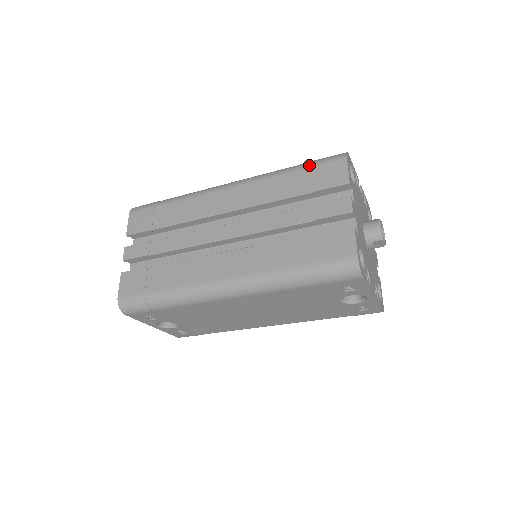
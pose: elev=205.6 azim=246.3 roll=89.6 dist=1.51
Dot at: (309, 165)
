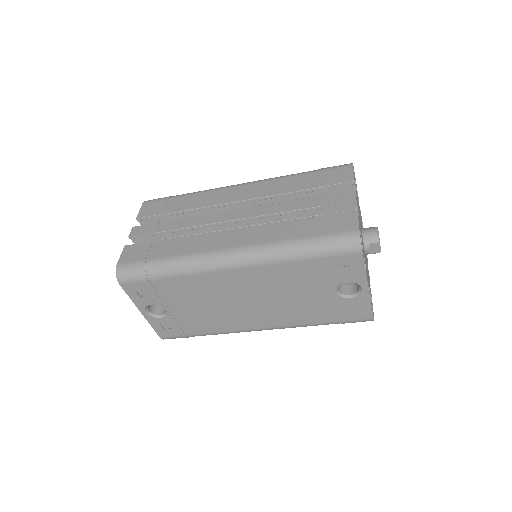
Dot at: (318, 170)
